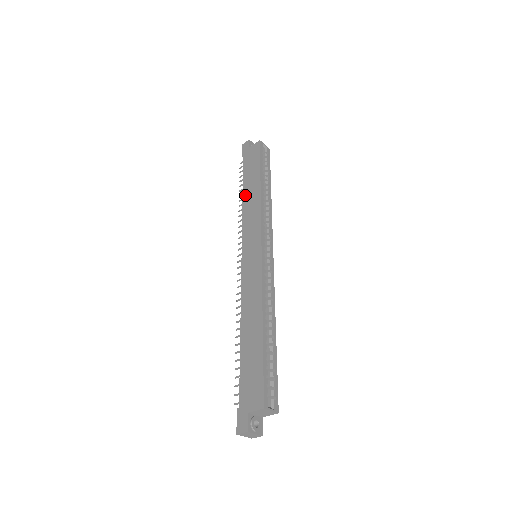
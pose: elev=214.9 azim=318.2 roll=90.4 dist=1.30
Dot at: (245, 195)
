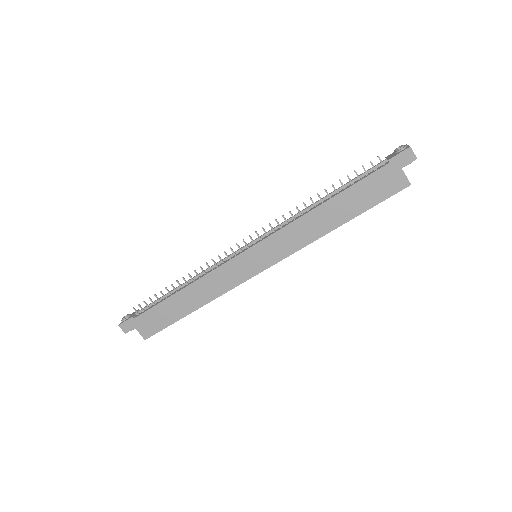
Dot at: (323, 208)
